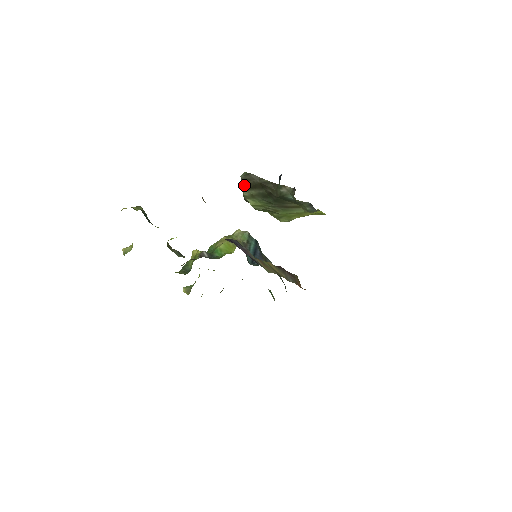
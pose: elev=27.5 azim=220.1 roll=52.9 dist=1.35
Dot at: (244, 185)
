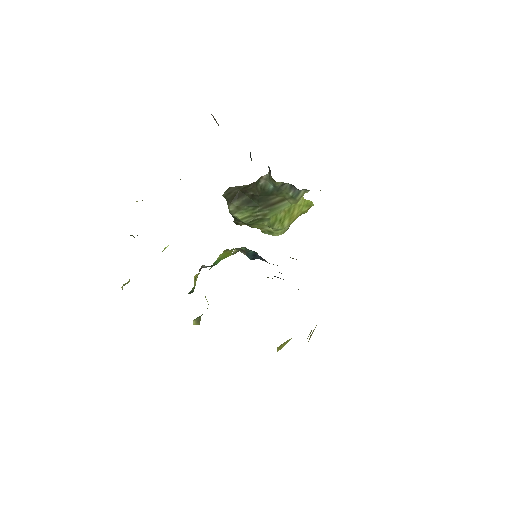
Dot at: (227, 200)
